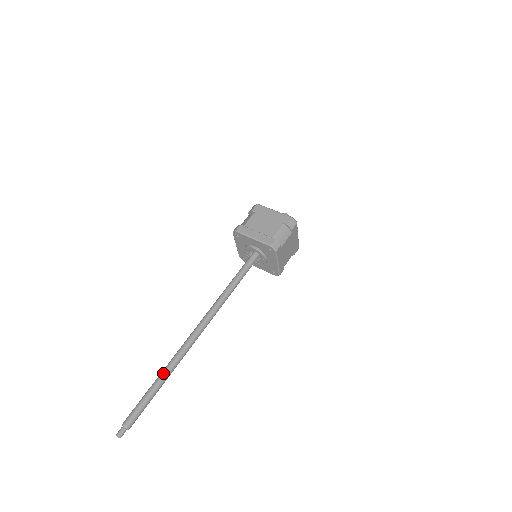
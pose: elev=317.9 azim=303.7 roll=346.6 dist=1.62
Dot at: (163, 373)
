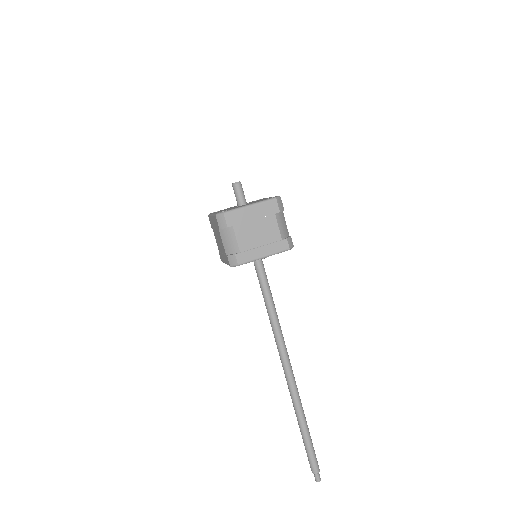
Dot at: (302, 421)
